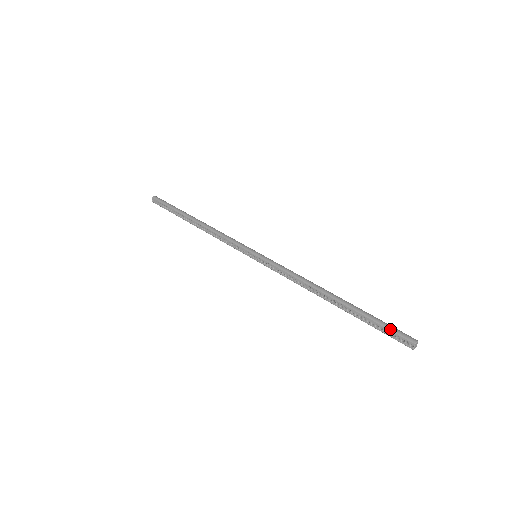
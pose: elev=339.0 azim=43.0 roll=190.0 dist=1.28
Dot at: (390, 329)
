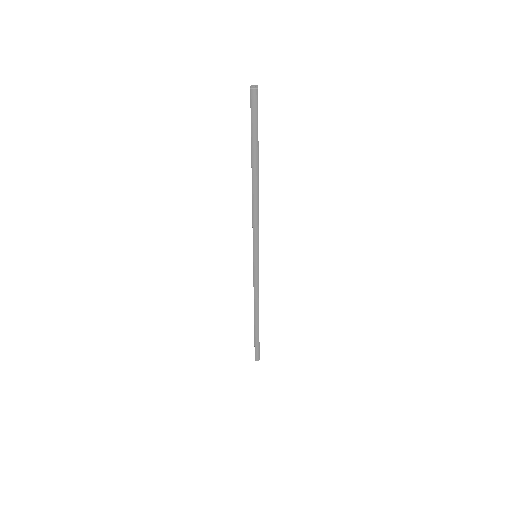
Dot at: (255, 350)
